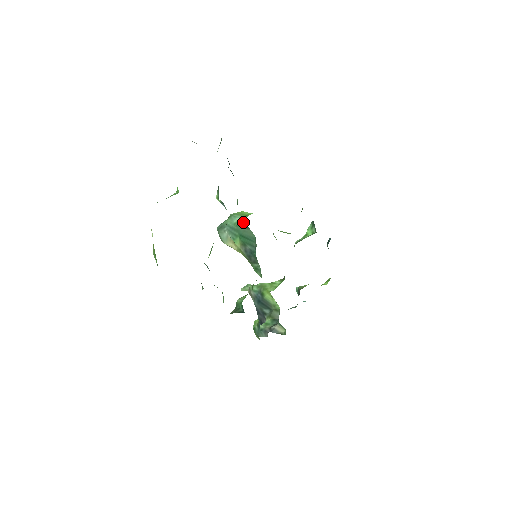
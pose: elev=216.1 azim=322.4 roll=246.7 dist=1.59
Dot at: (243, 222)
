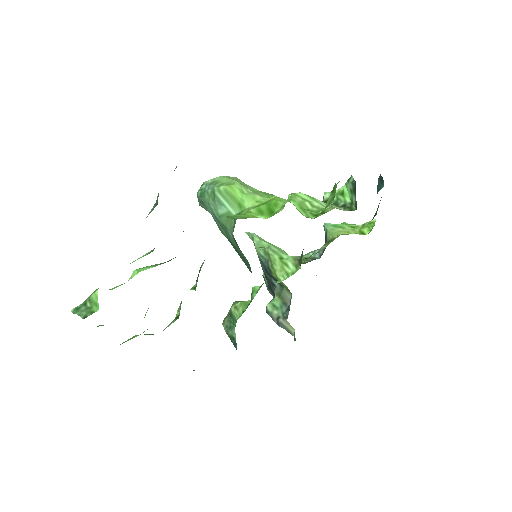
Dot at: (231, 228)
